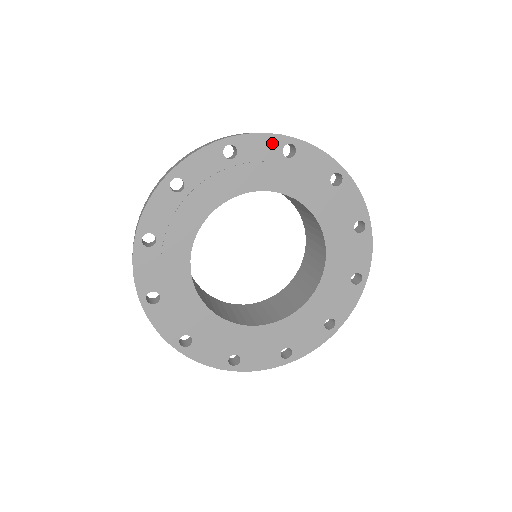
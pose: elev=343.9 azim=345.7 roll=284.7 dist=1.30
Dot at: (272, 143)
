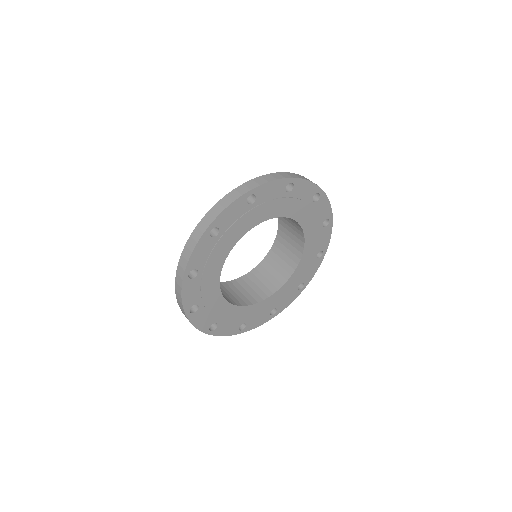
Dot at: (279, 185)
